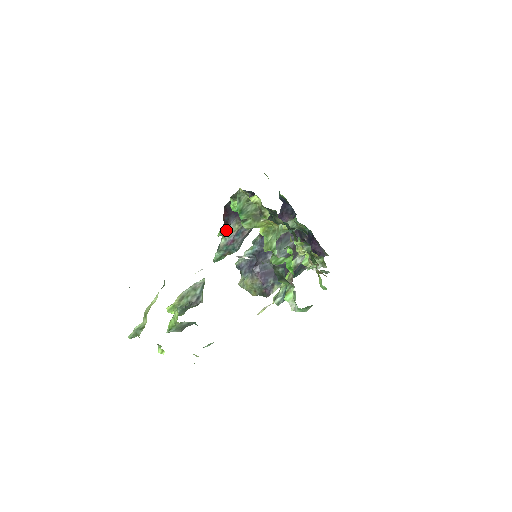
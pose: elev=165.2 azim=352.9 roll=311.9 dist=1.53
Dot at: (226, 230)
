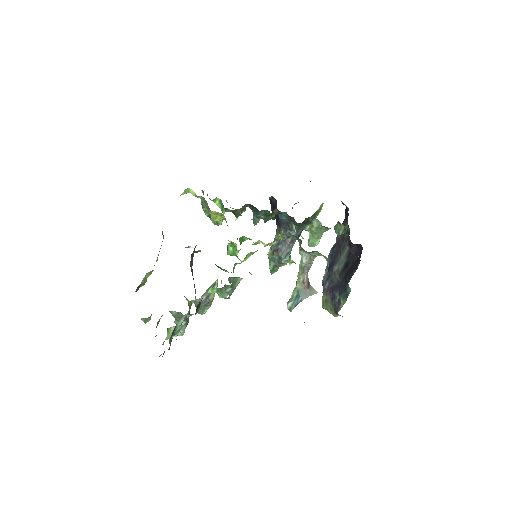
Dot at: occluded
